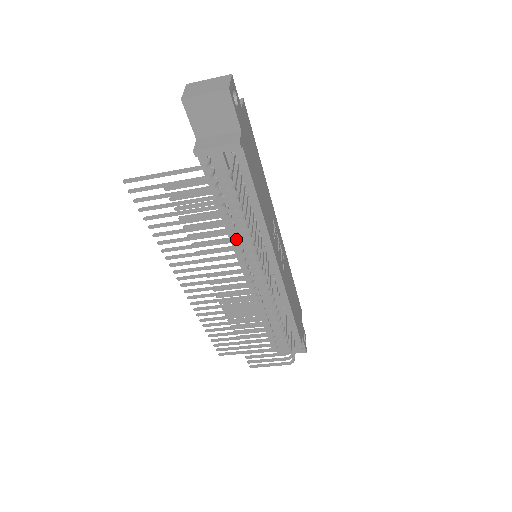
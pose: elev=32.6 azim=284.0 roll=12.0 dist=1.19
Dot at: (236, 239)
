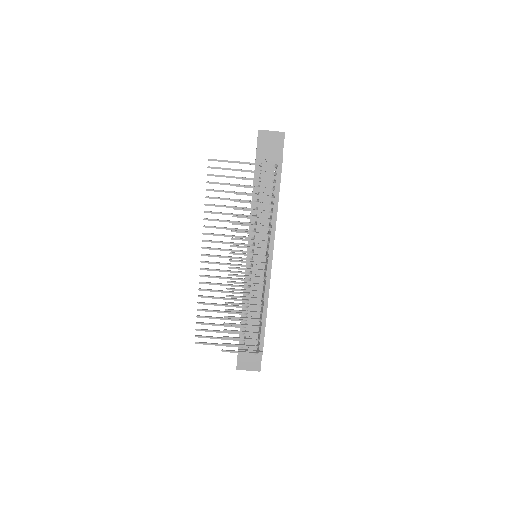
Dot at: (263, 211)
